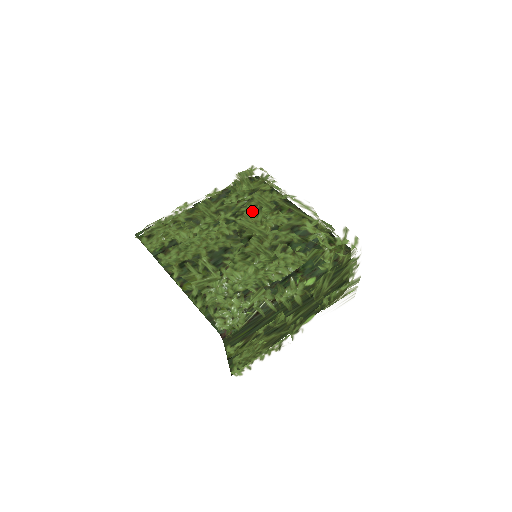
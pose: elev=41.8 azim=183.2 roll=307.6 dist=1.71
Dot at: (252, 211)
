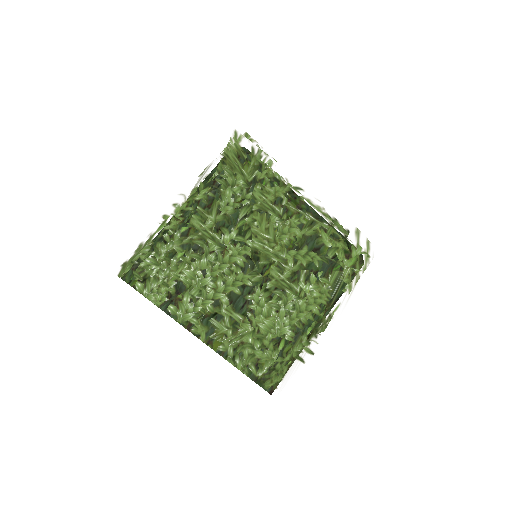
Dot at: (261, 225)
